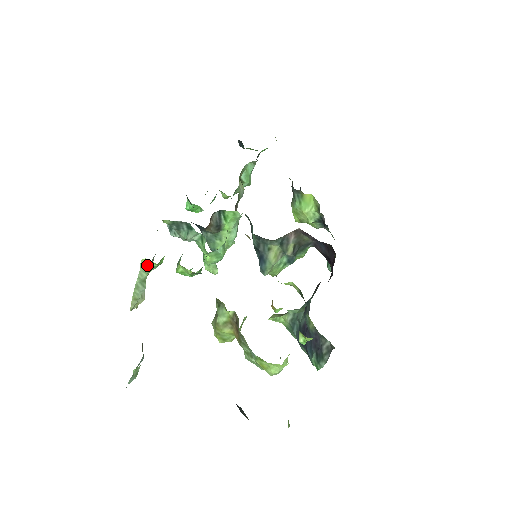
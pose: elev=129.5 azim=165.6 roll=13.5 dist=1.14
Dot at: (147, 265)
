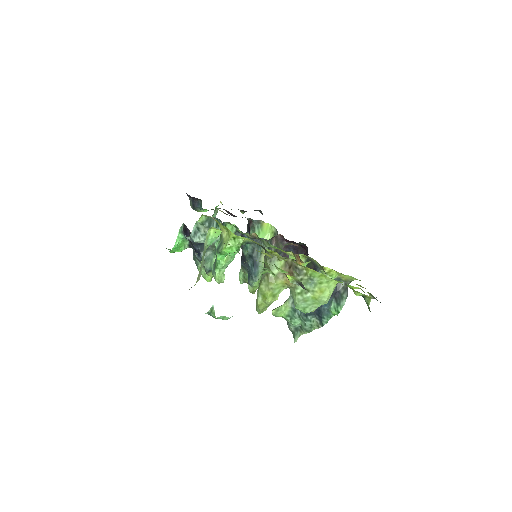
Dot at: (210, 237)
